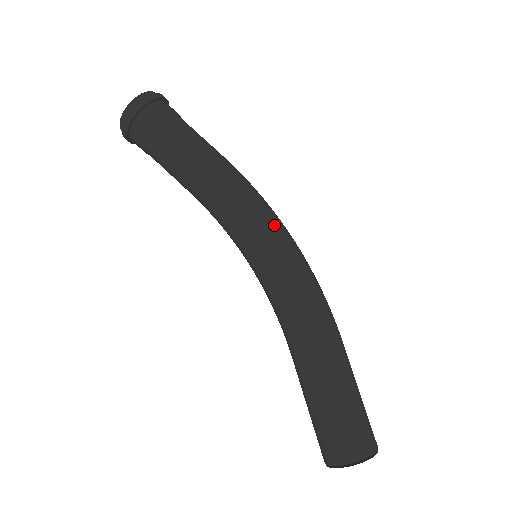
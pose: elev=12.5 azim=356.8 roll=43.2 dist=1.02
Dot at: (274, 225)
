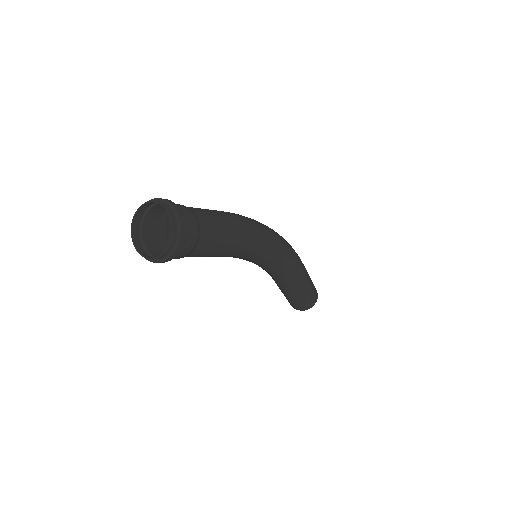
Dot at: (275, 240)
